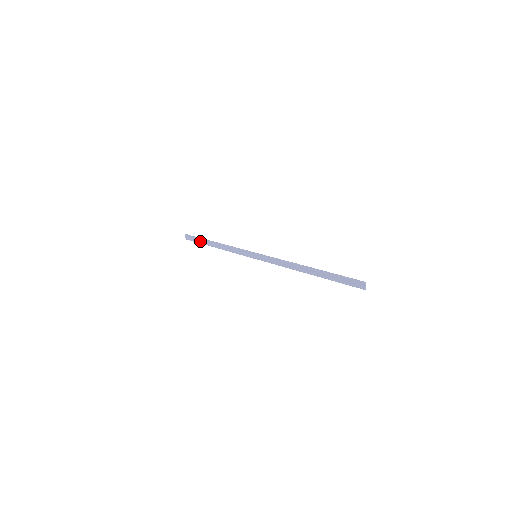
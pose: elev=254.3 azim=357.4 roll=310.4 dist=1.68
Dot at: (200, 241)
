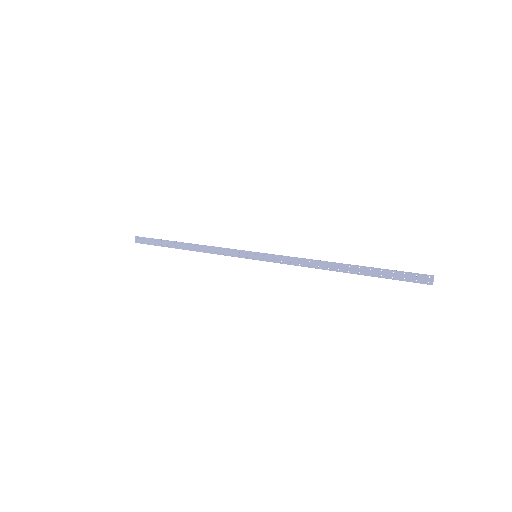
Dot at: (161, 243)
